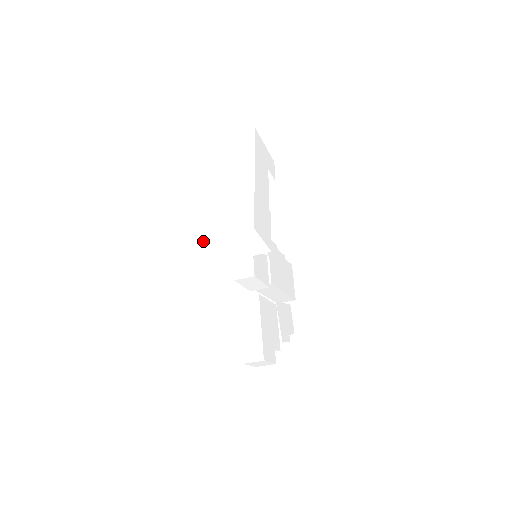
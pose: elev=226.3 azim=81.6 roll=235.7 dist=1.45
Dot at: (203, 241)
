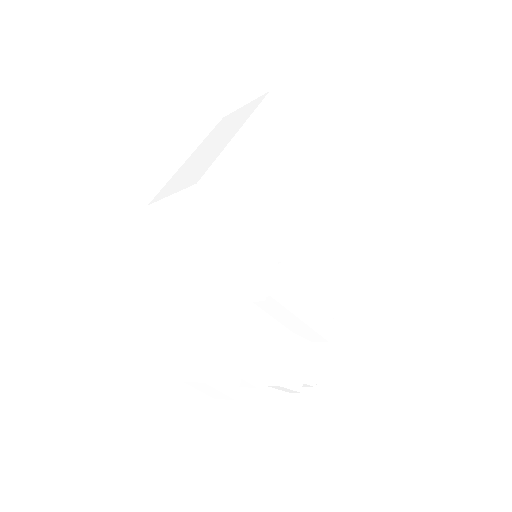
Dot at: (152, 202)
